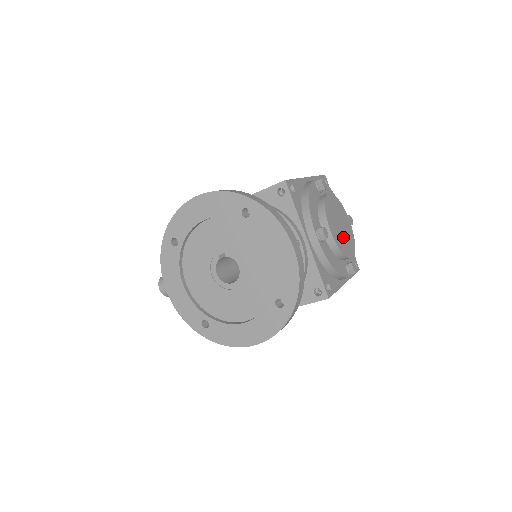
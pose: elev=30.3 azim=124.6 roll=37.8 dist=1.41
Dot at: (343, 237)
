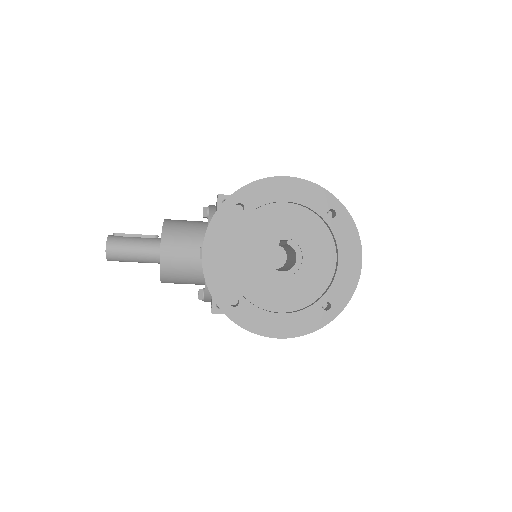
Dot at: occluded
